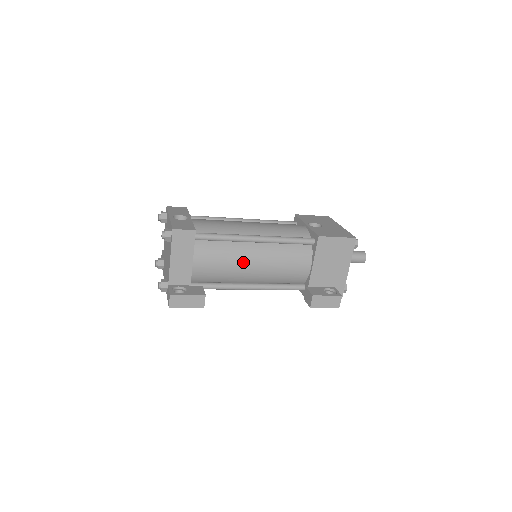
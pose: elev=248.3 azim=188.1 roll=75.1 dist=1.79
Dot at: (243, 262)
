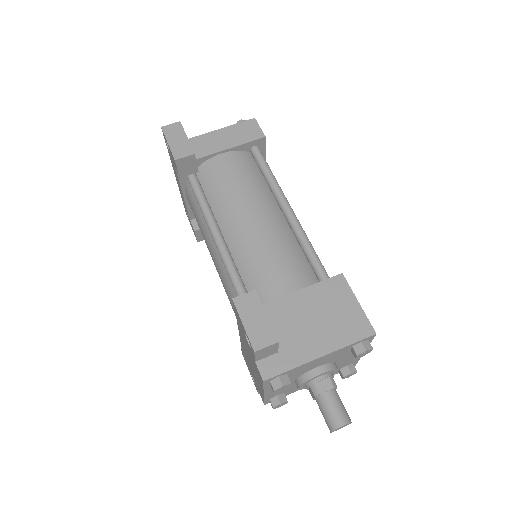
Dot at: (251, 203)
